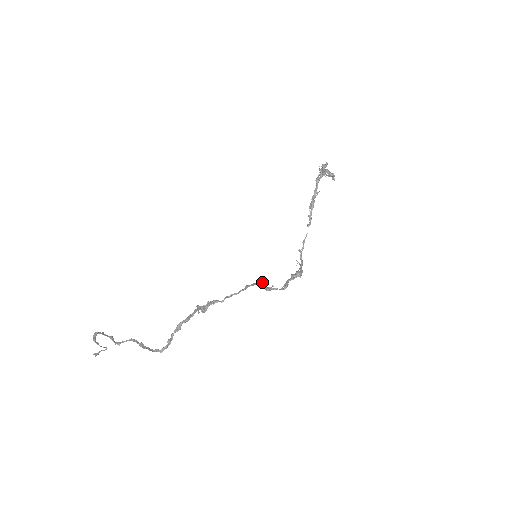
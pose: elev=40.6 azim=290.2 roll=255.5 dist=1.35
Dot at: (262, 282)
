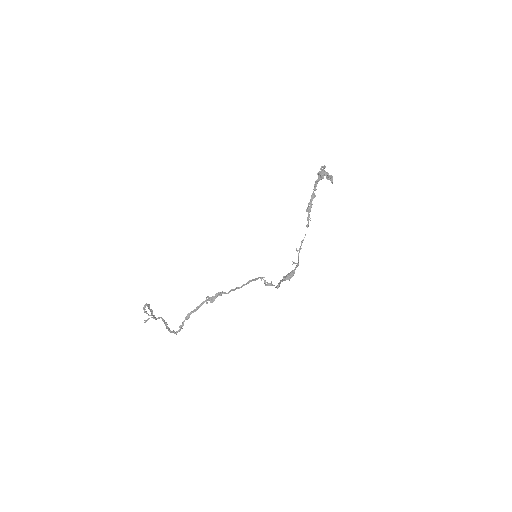
Dot at: (264, 277)
